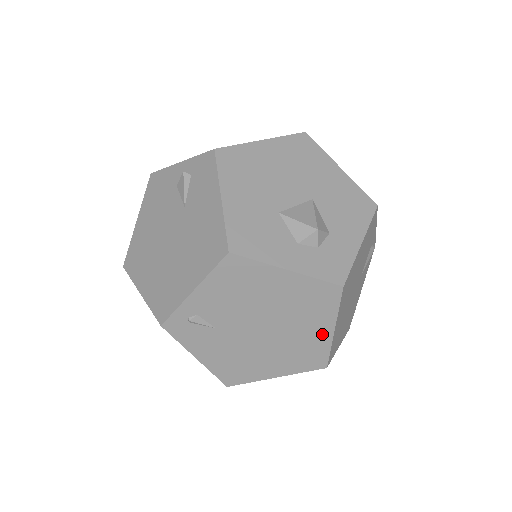
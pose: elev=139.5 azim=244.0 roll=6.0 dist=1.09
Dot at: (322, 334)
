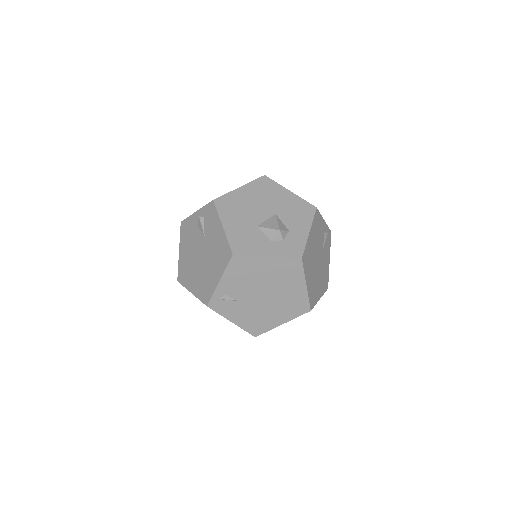
Dot at: (300, 290)
